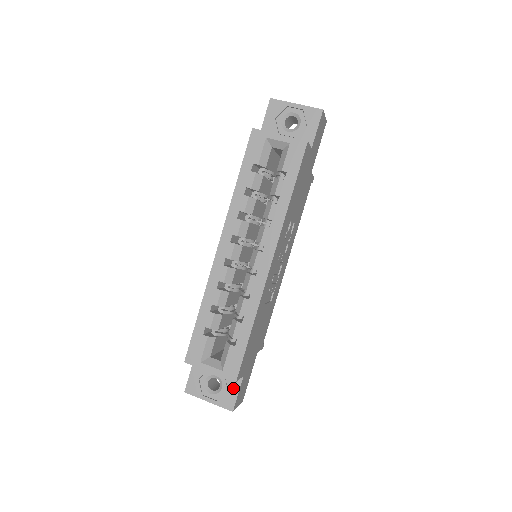
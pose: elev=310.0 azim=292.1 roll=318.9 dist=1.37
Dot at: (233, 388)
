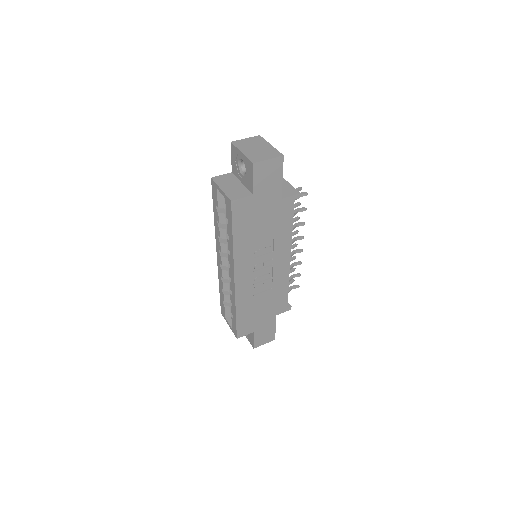
Dot at: (251, 336)
